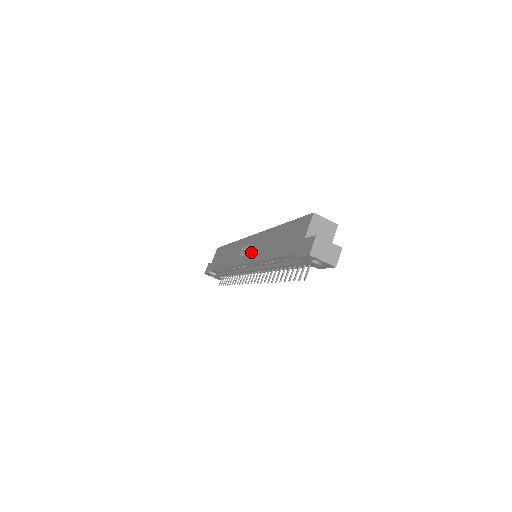
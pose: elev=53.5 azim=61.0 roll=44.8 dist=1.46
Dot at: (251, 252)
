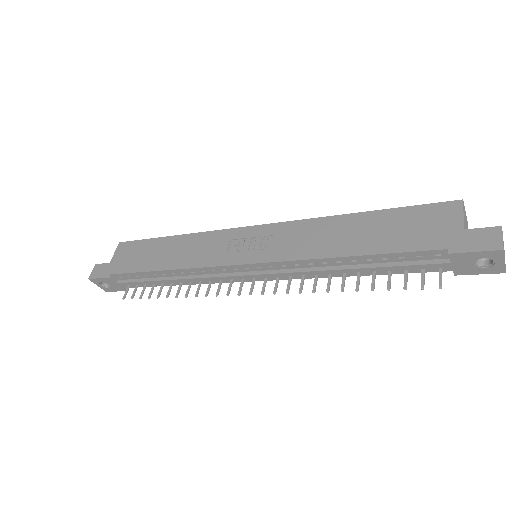
Dot at: (272, 247)
